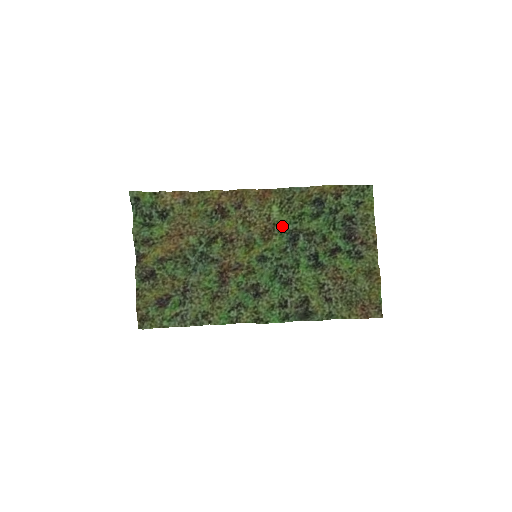
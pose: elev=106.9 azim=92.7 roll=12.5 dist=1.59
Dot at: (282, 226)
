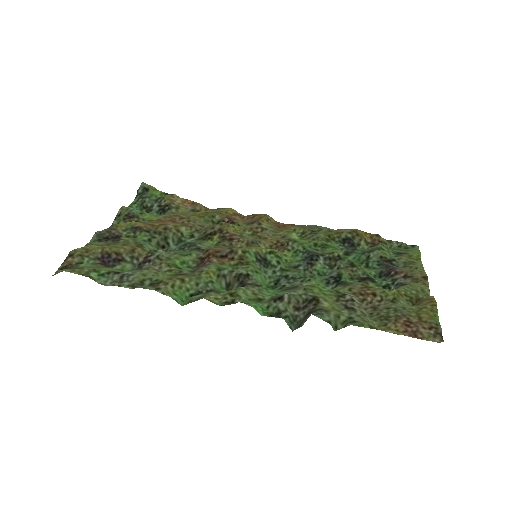
Dot at: (299, 244)
